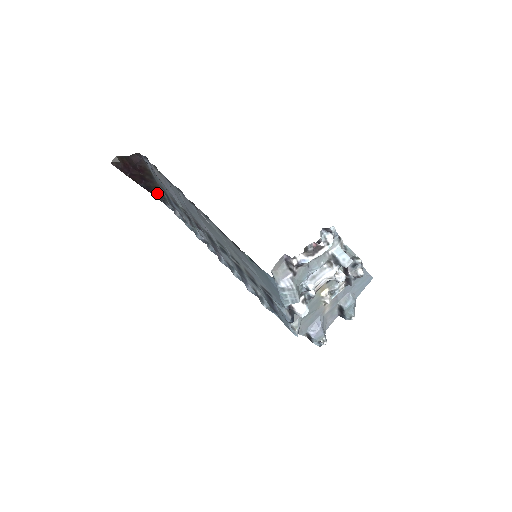
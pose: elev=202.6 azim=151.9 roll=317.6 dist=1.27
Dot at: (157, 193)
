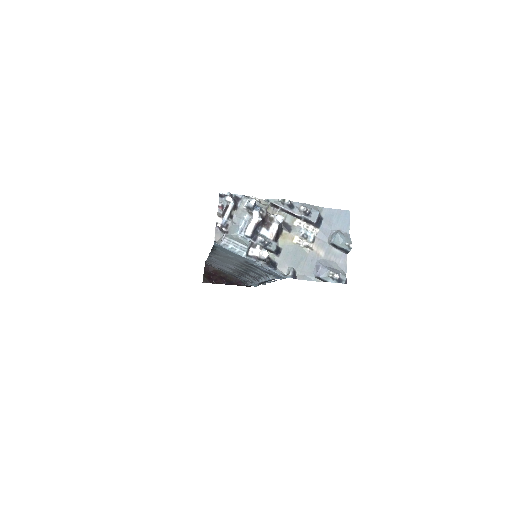
Dot at: (237, 282)
